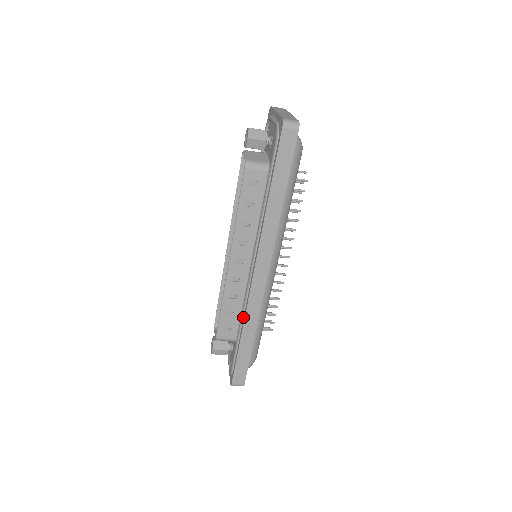
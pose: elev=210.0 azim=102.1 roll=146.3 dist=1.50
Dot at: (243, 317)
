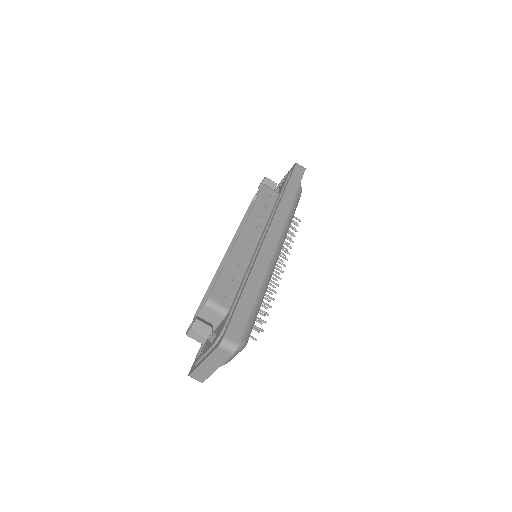
Dot at: (249, 270)
